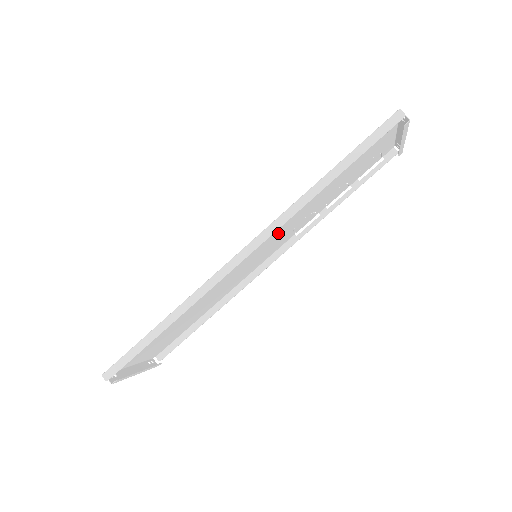
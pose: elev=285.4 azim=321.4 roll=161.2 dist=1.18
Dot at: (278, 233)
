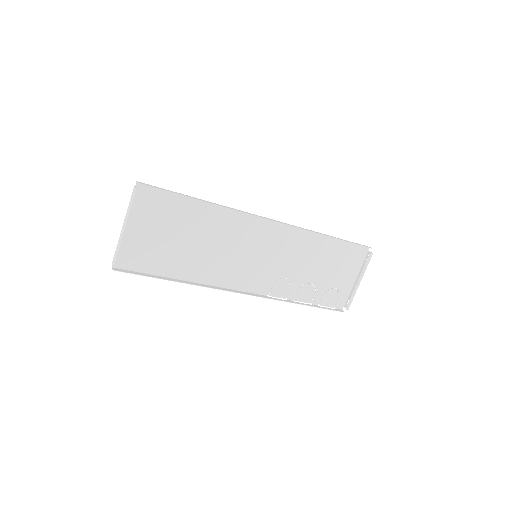
Dot at: (277, 257)
